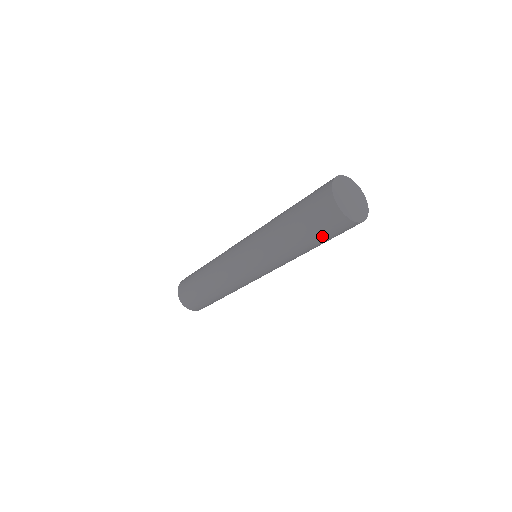
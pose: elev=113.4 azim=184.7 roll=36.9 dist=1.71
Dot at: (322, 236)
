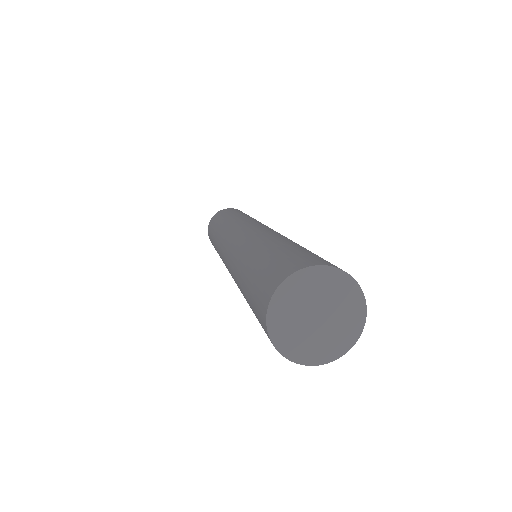
Dot at: occluded
